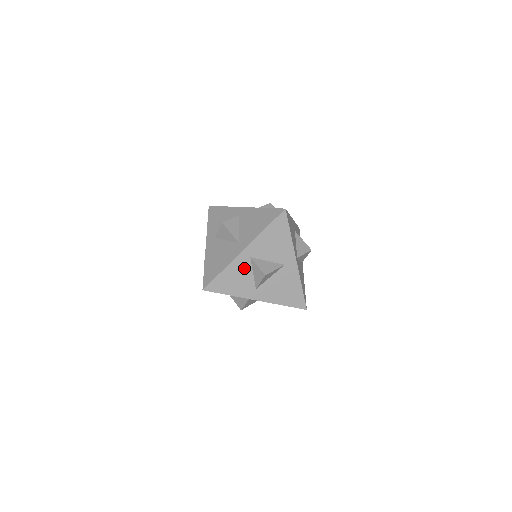
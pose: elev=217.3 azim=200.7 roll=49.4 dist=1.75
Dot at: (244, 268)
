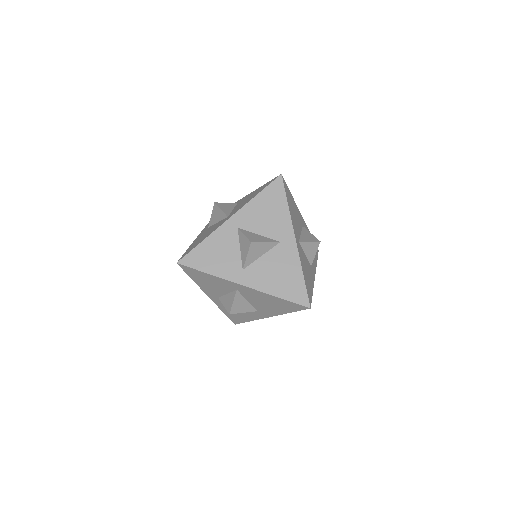
Dot at: (229, 241)
